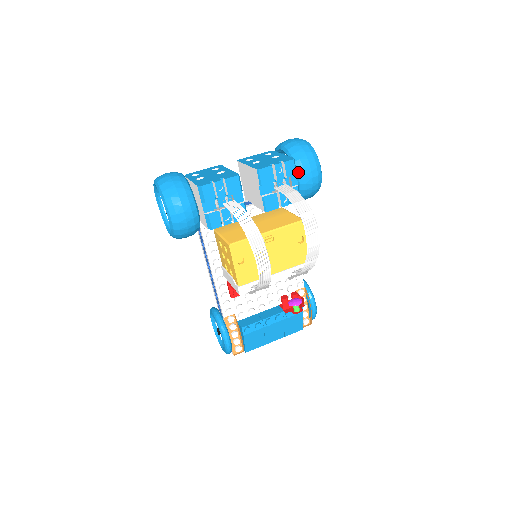
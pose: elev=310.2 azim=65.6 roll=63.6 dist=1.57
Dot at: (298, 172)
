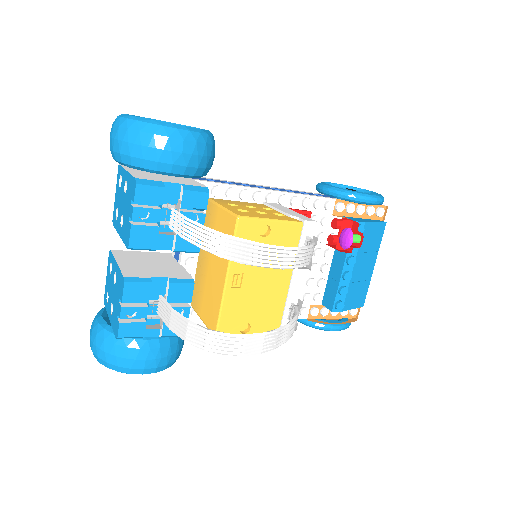
Dot at: (163, 172)
